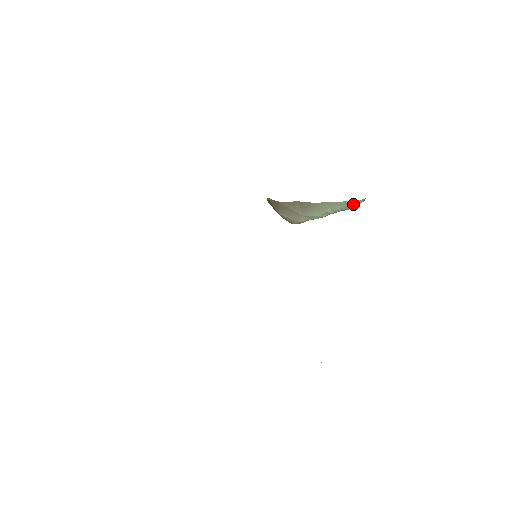
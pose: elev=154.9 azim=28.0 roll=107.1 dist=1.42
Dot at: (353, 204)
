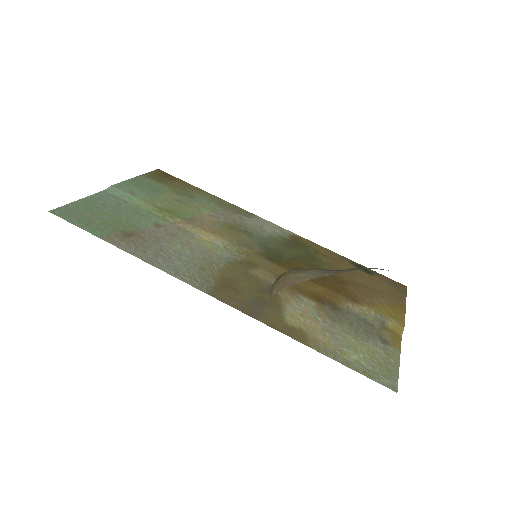
Dot at: occluded
